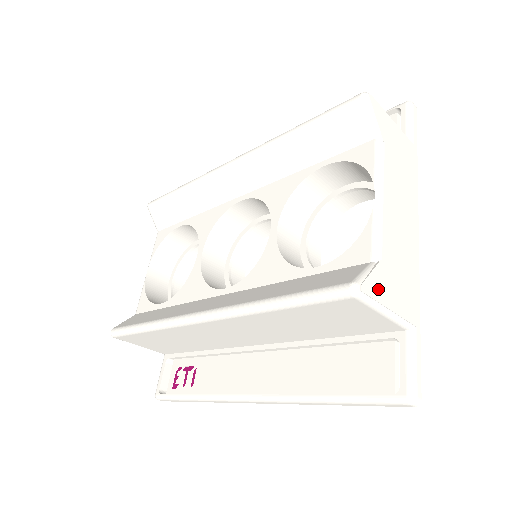
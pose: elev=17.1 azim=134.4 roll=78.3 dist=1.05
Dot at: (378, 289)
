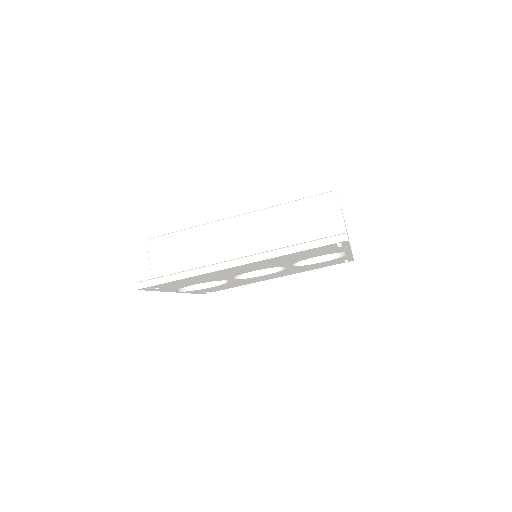
Dot at: occluded
